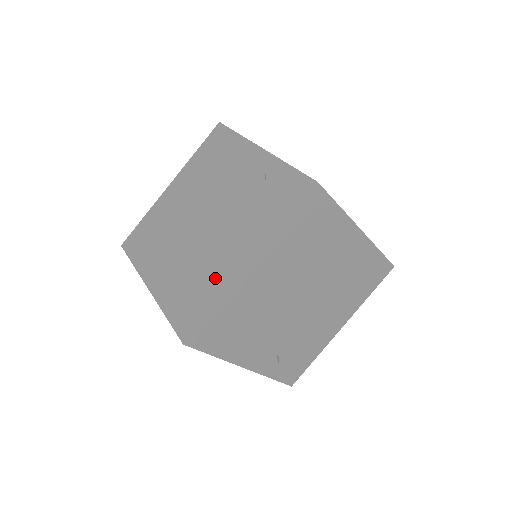
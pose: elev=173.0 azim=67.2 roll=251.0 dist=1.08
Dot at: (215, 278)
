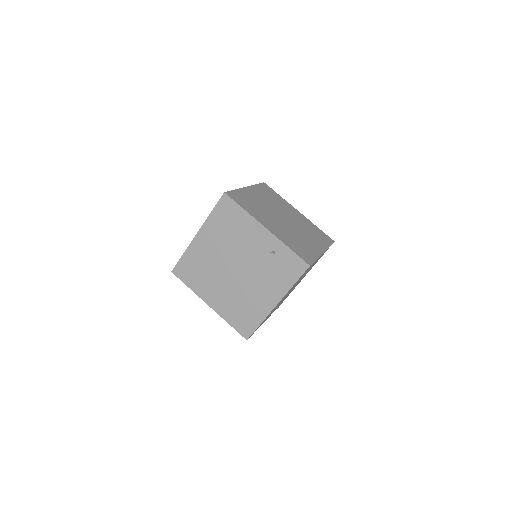
Dot at: (256, 309)
